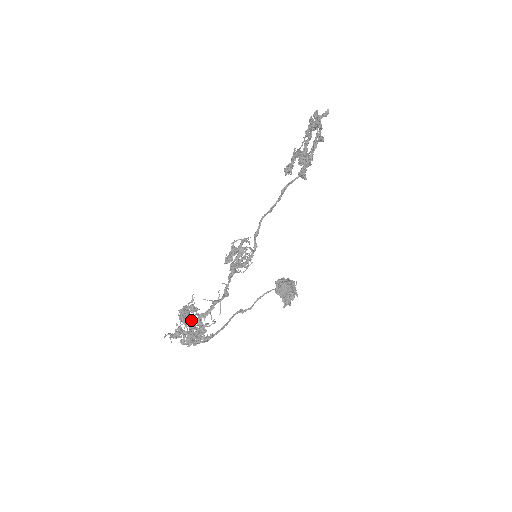
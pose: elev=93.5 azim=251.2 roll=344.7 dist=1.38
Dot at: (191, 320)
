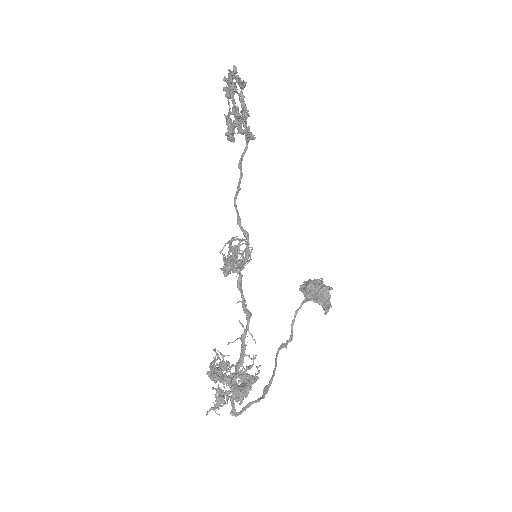
Dot at: occluded
